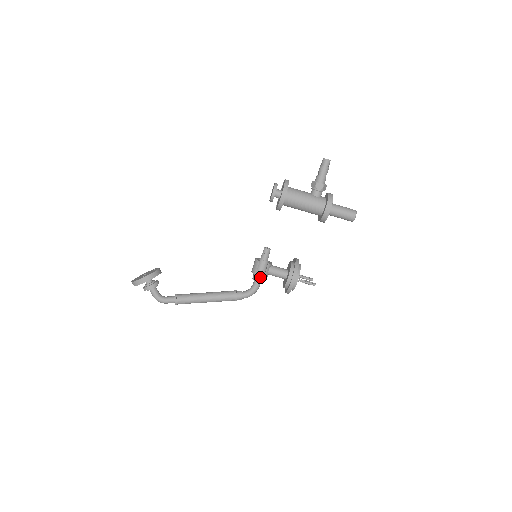
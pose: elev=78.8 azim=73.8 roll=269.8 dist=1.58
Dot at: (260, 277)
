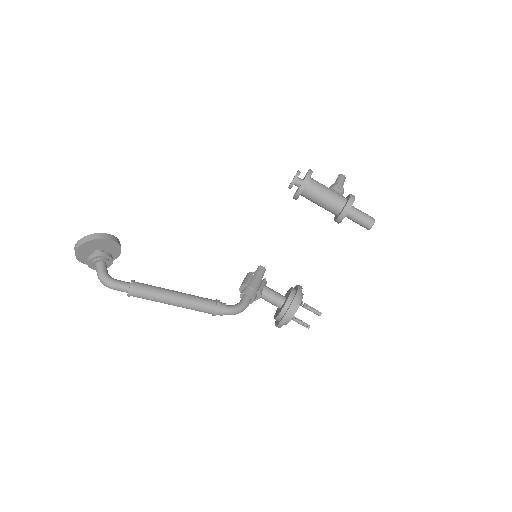
Dot at: (253, 290)
